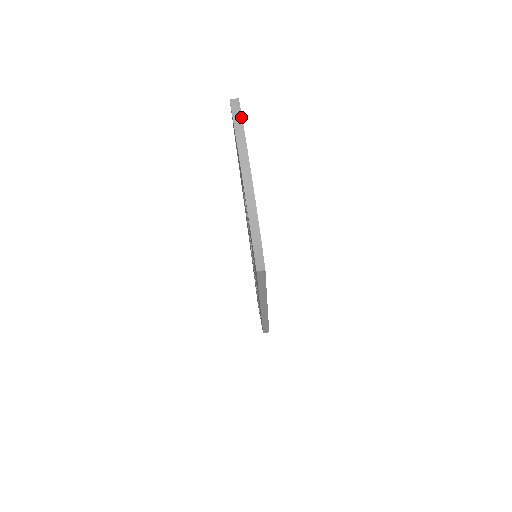
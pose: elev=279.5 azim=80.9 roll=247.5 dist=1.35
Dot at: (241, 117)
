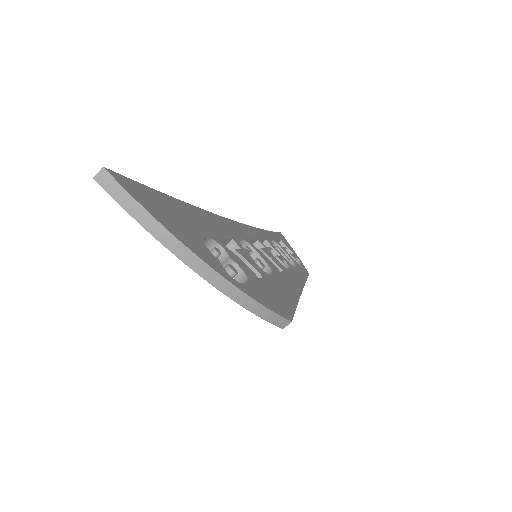
Dot at: (129, 196)
